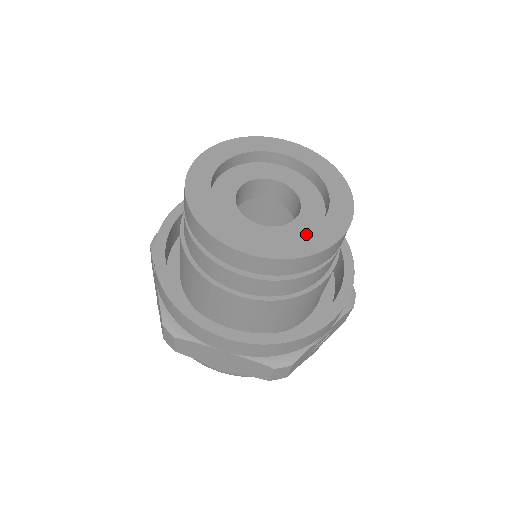
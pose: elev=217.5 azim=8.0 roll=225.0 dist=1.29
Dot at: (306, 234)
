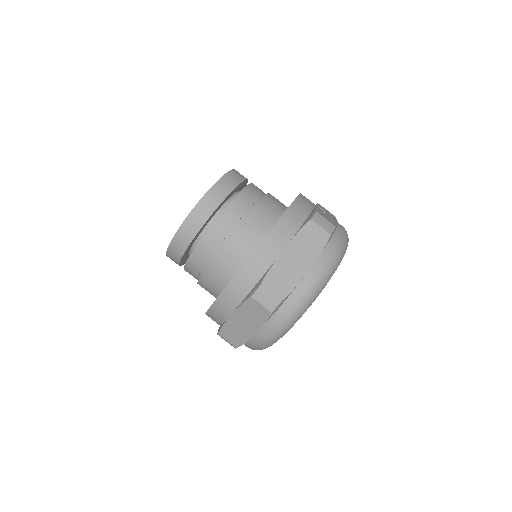
Dot at: occluded
